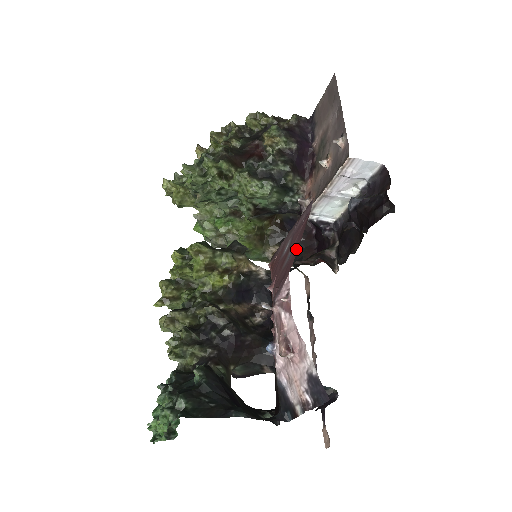
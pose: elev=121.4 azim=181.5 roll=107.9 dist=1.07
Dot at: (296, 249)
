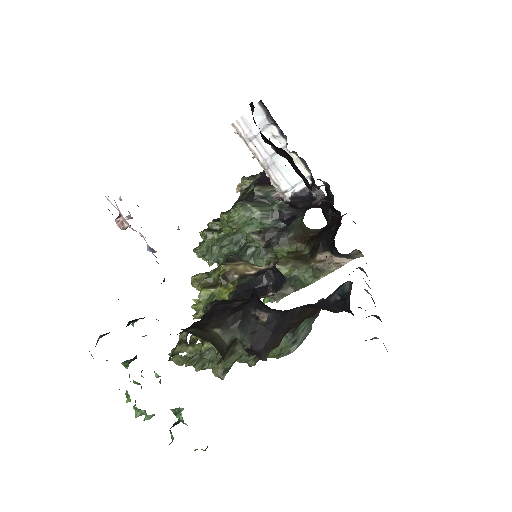
Dot at: occluded
